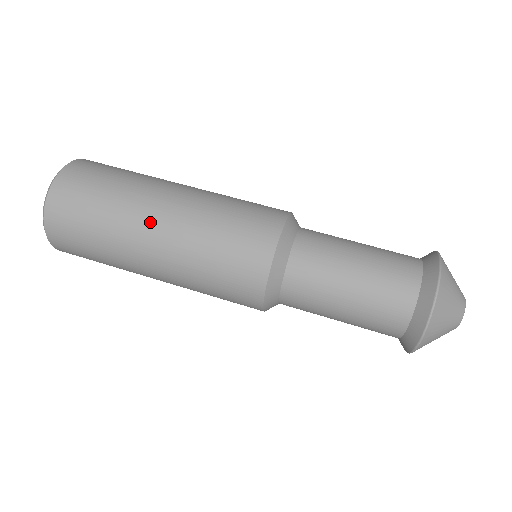
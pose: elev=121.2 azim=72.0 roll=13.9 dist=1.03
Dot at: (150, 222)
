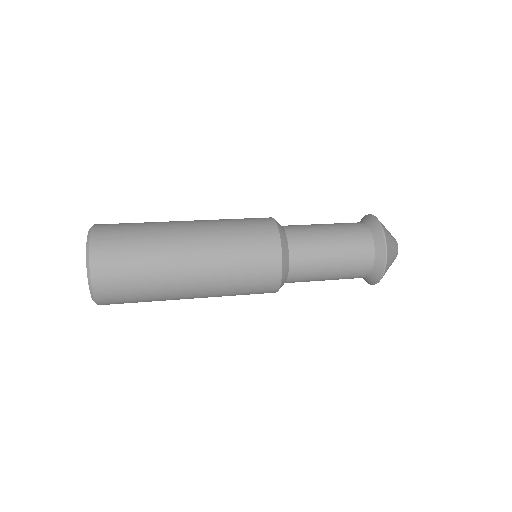
Dot at: (184, 251)
